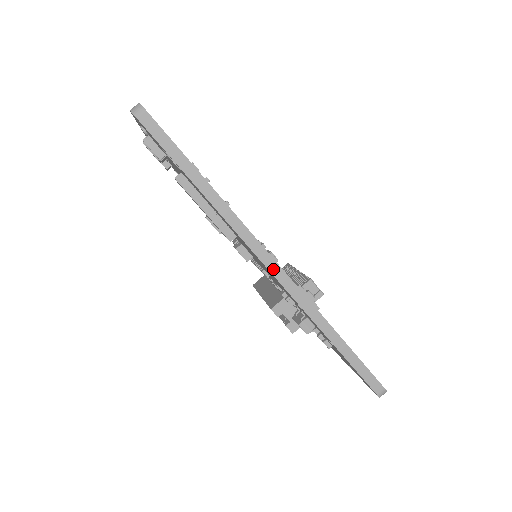
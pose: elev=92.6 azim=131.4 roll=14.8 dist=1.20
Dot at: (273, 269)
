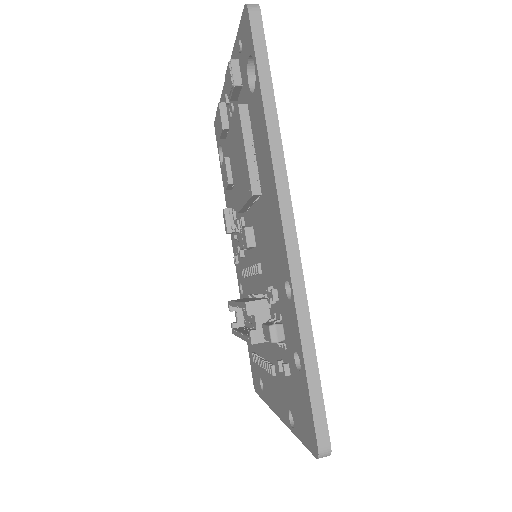
Dot at: (287, 226)
